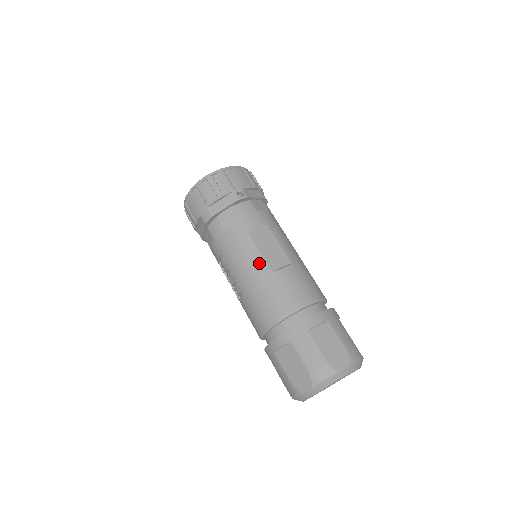
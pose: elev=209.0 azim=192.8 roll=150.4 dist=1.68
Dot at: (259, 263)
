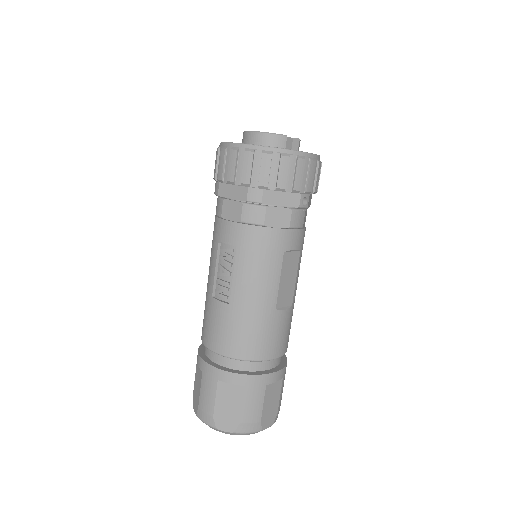
Dot at: (271, 293)
